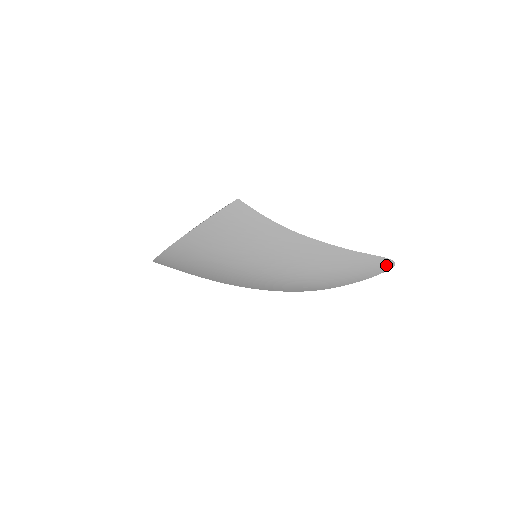
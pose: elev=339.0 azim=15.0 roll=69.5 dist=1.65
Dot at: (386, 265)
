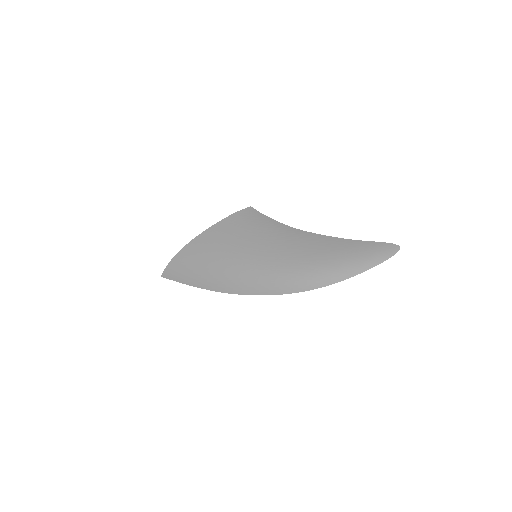
Dot at: (389, 250)
